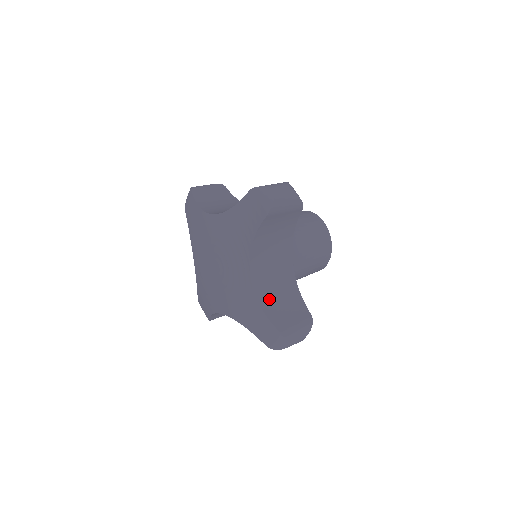
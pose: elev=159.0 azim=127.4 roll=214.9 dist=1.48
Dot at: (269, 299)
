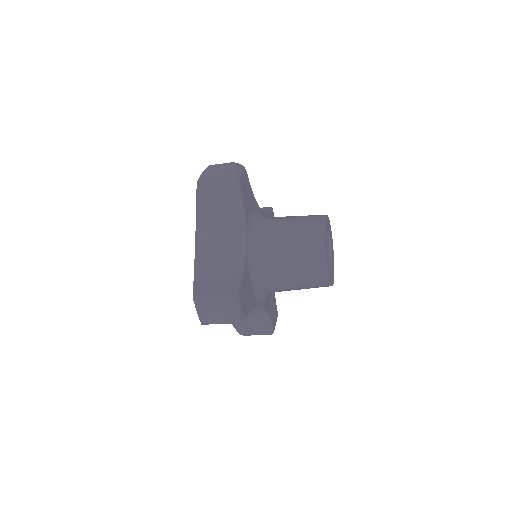
Dot at: (206, 271)
